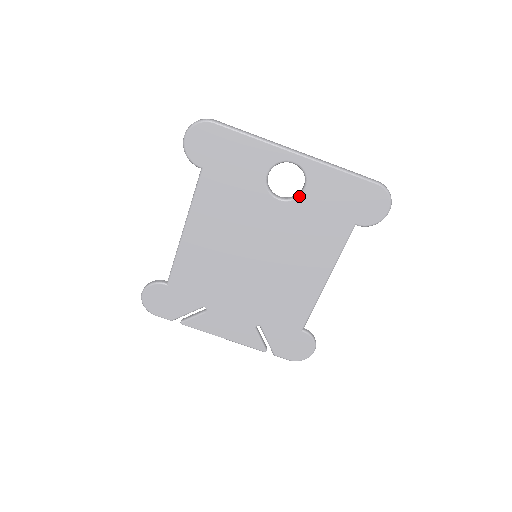
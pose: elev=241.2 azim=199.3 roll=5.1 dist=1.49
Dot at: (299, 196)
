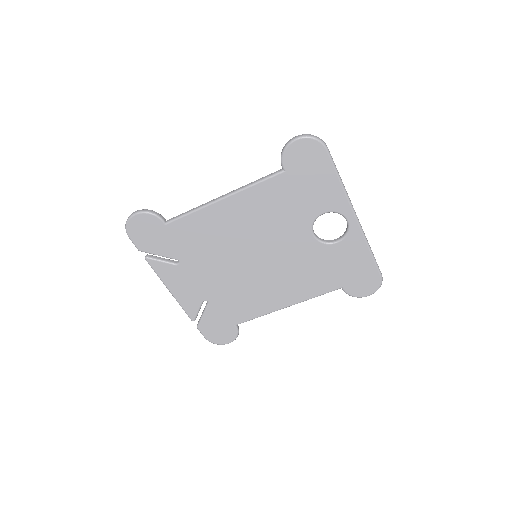
Dot at: (328, 244)
